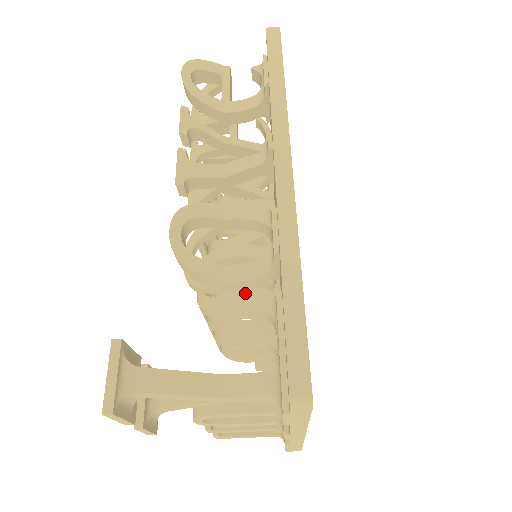
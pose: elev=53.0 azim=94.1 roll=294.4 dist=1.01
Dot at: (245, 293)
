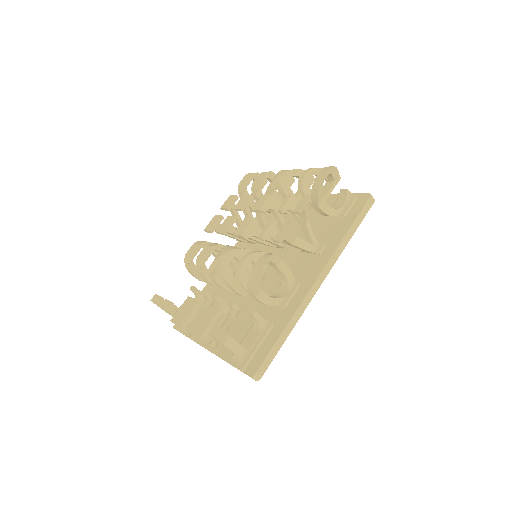
Dot at: occluded
